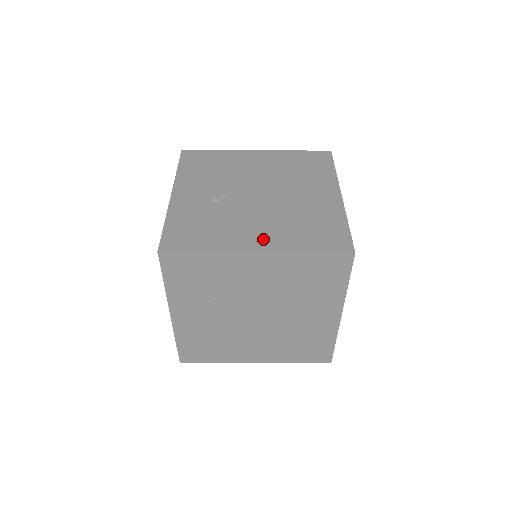
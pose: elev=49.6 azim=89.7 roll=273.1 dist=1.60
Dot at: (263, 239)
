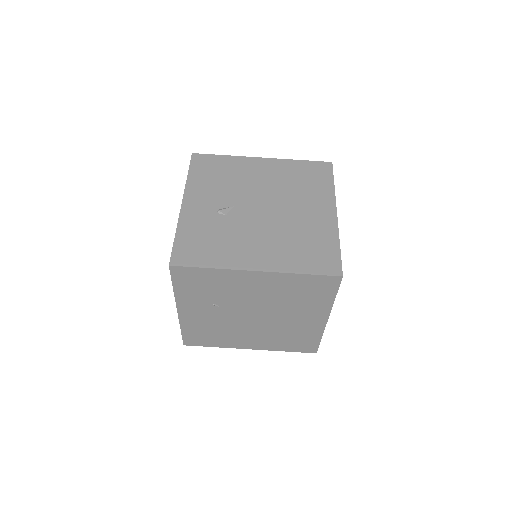
Dot at: (263, 257)
